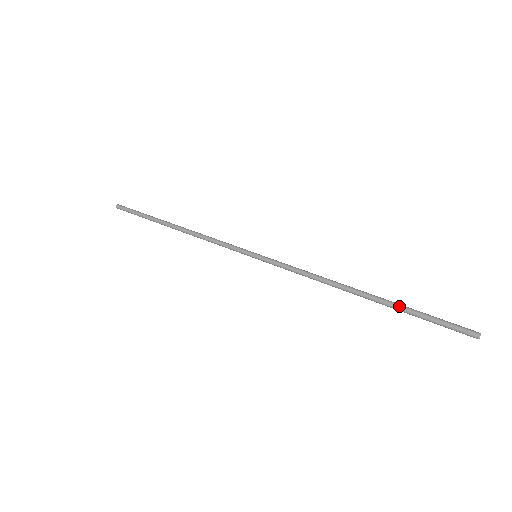
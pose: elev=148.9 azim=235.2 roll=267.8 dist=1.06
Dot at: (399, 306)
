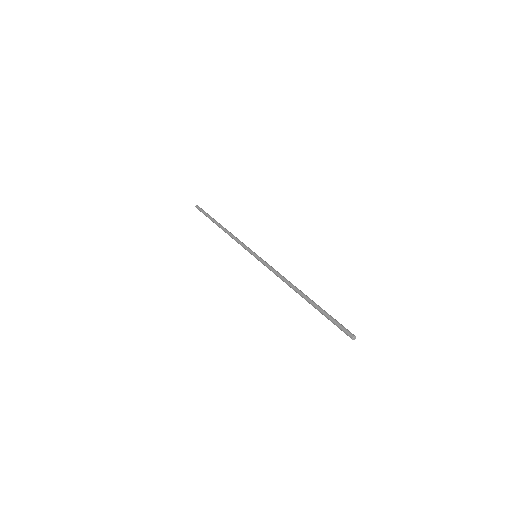
Dot at: (317, 308)
